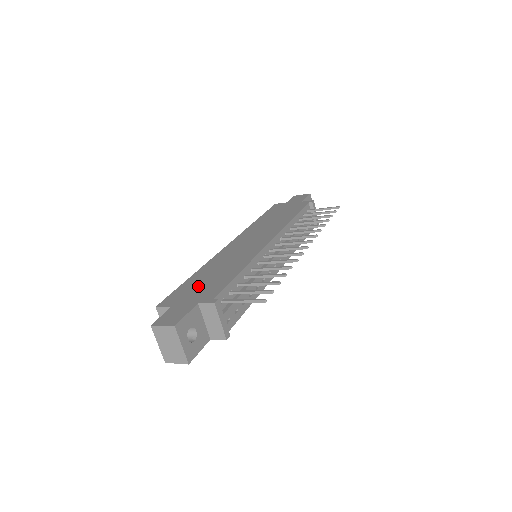
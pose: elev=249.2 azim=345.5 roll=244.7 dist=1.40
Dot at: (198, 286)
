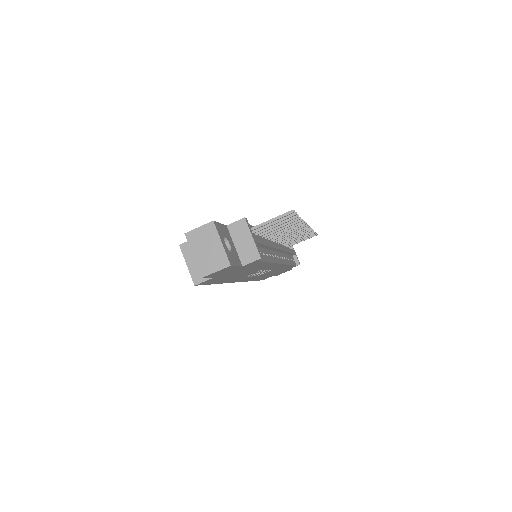
Dot at: occluded
